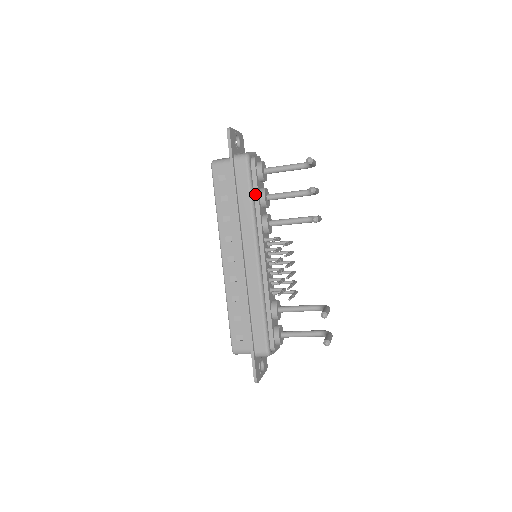
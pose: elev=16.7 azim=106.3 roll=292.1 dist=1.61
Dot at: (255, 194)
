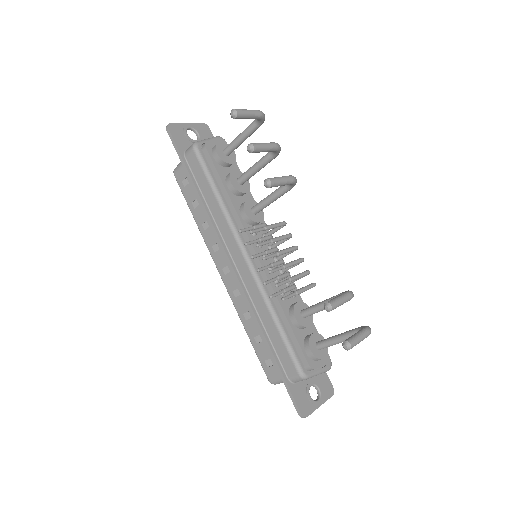
Dot at: (220, 184)
